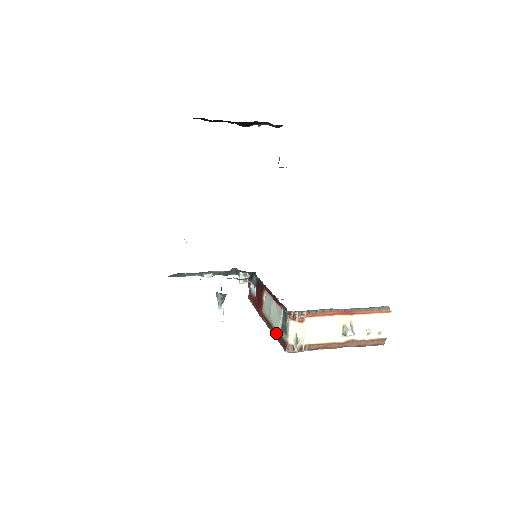
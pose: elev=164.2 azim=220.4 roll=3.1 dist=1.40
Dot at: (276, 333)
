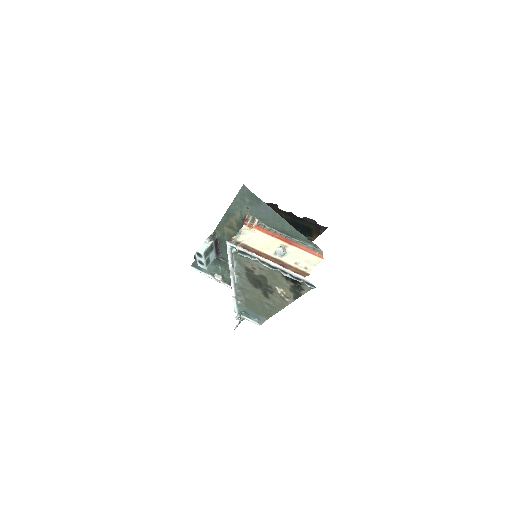
Dot at: occluded
